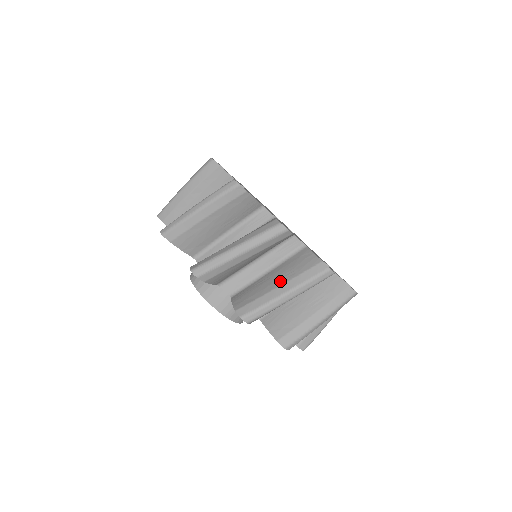
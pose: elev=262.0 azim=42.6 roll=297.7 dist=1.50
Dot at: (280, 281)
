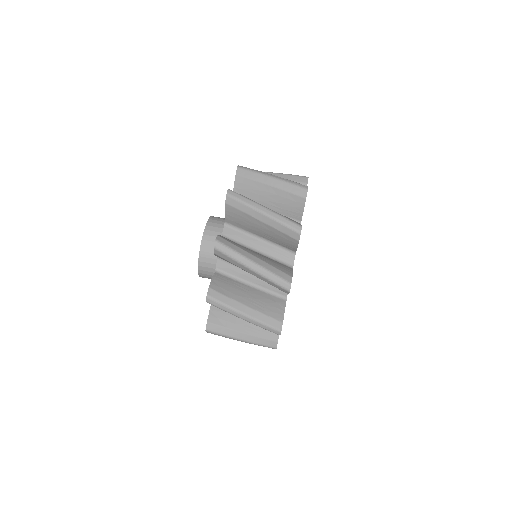
Dot at: (259, 256)
